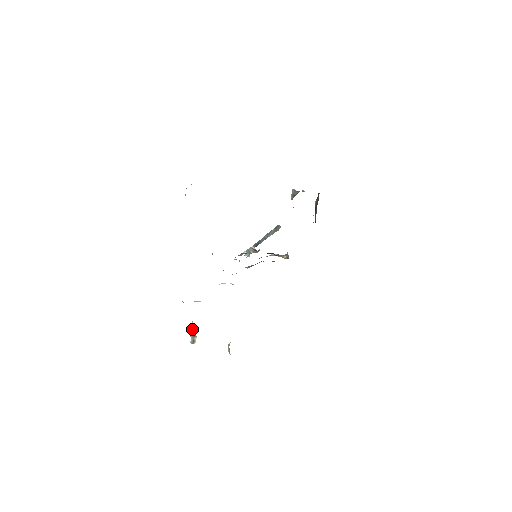
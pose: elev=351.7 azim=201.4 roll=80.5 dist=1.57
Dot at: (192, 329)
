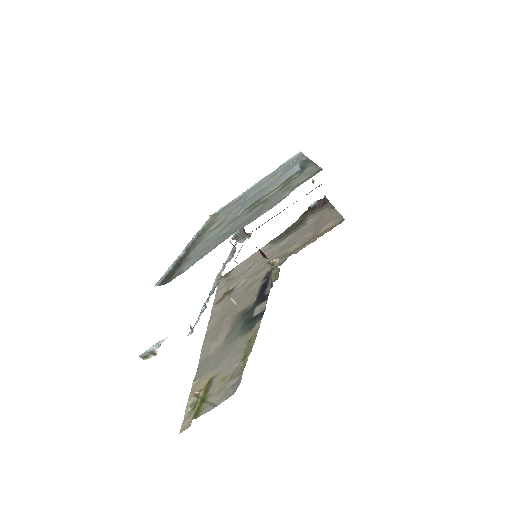
Dot at: (159, 345)
